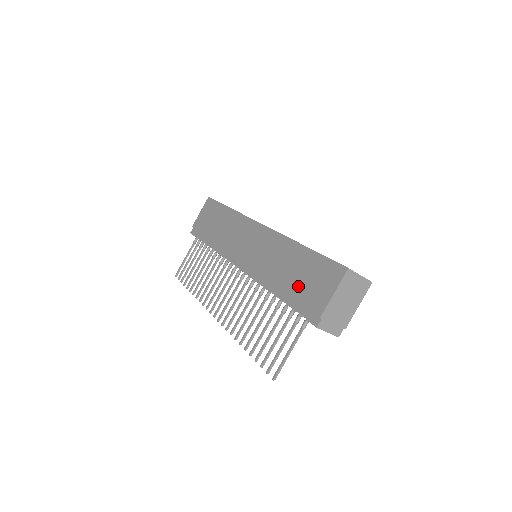
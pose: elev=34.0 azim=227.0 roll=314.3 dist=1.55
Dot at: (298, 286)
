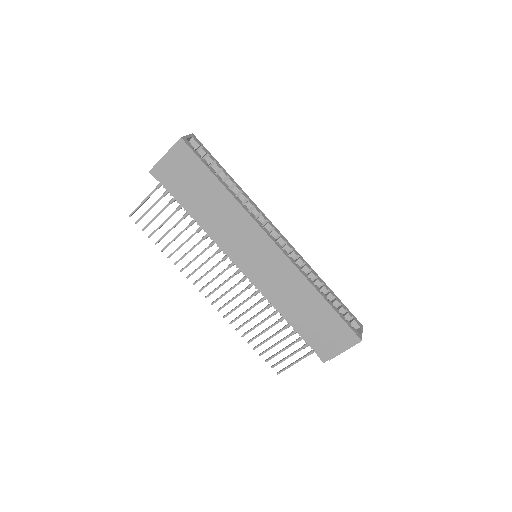
Dot at: (313, 329)
